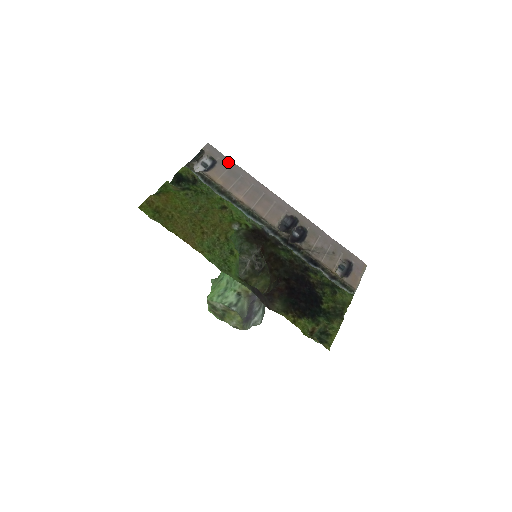
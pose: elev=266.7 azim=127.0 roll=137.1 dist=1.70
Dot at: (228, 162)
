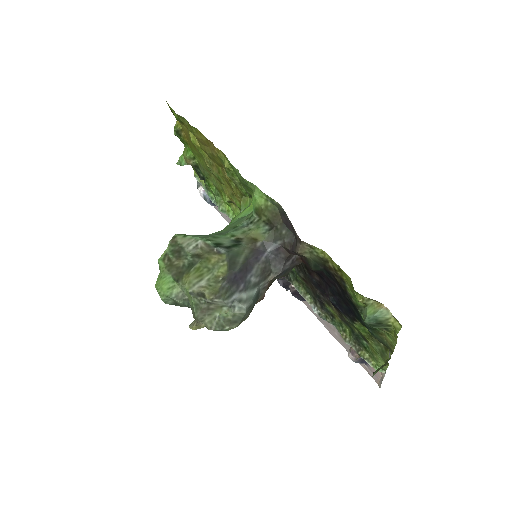
Dot at: (228, 220)
